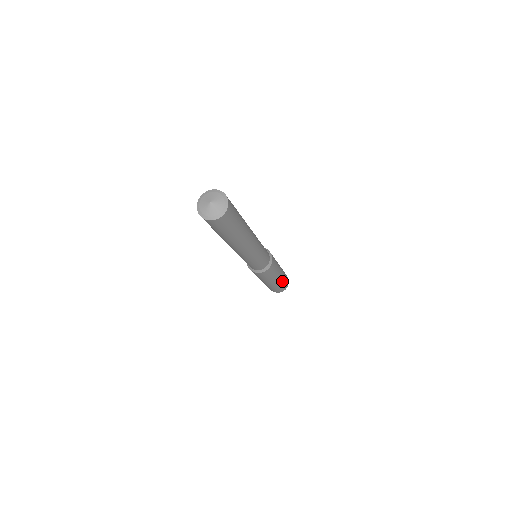
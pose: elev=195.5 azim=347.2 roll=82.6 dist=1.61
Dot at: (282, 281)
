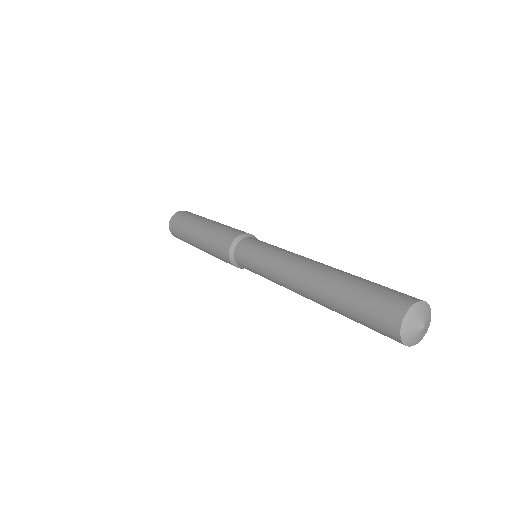
Dot at: occluded
